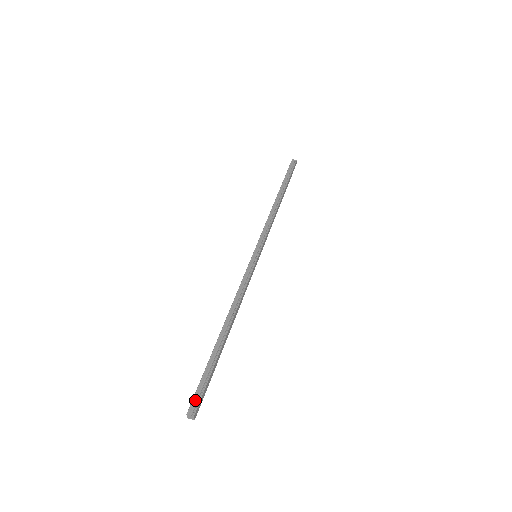
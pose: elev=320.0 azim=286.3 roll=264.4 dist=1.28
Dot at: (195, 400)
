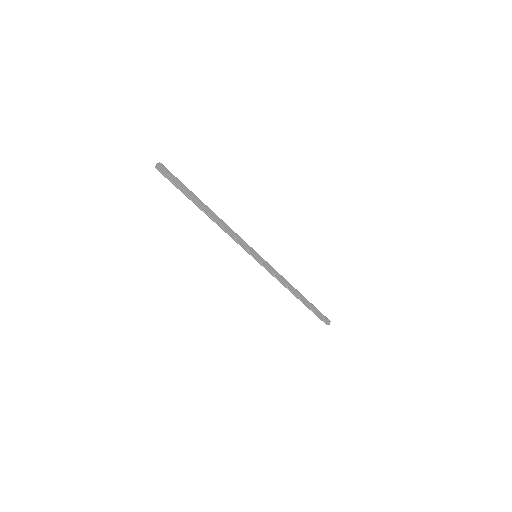
Dot at: (166, 171)
